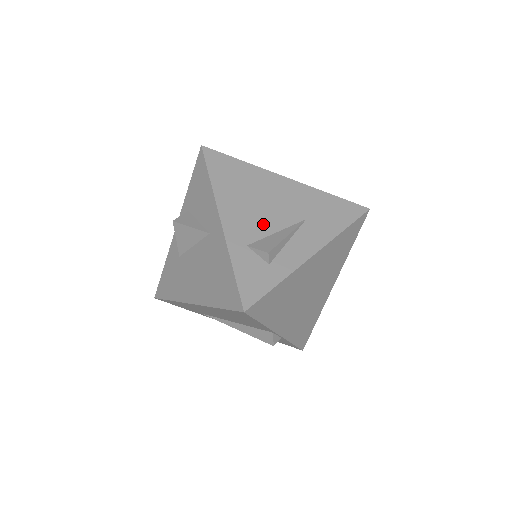
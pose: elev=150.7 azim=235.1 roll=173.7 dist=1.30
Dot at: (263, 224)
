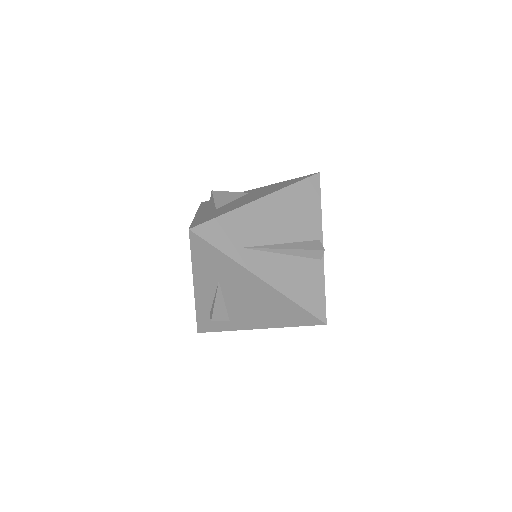
Dot at: occluded
